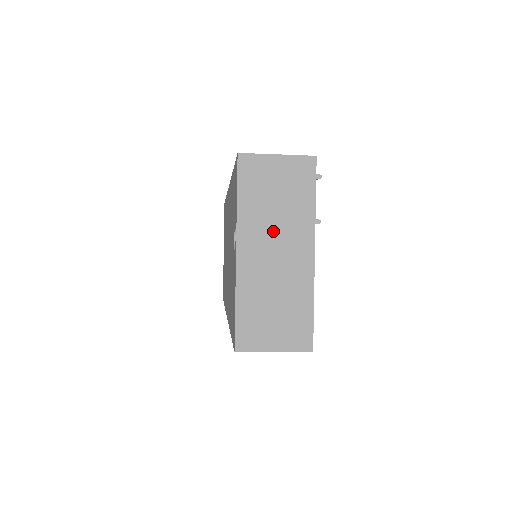
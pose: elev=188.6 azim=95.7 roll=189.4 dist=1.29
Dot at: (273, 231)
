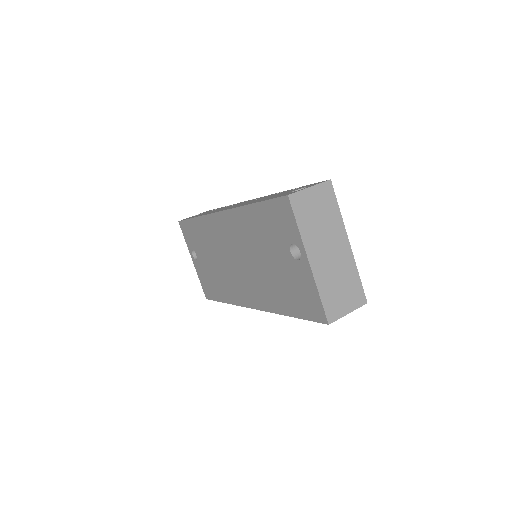
Dot at: (324, 238)
